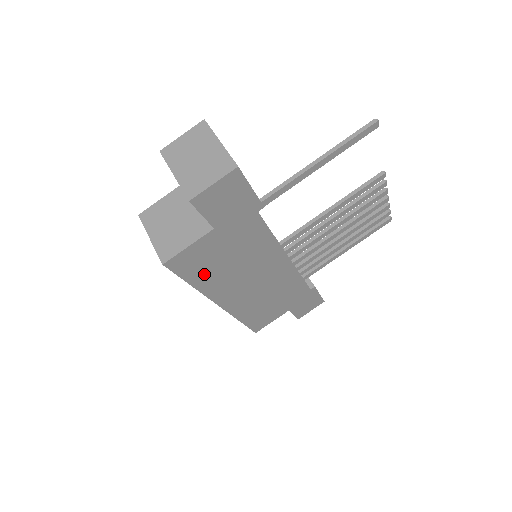
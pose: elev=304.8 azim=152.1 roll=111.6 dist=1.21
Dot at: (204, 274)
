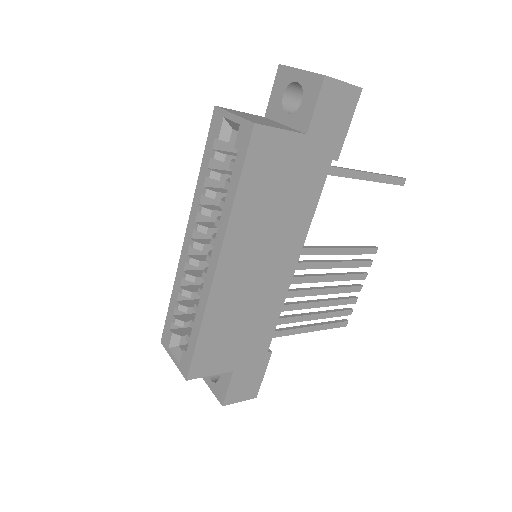
Dot at: (254, 189)
